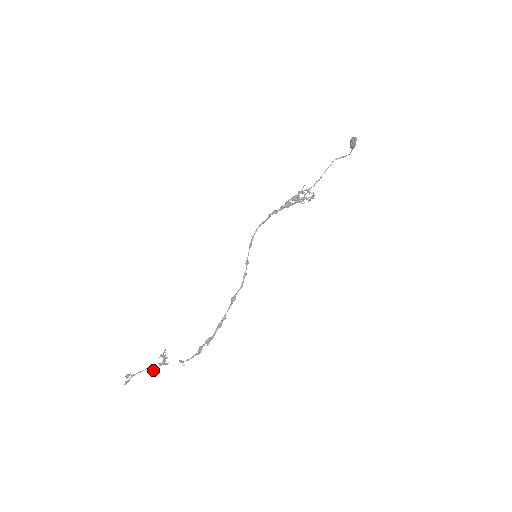
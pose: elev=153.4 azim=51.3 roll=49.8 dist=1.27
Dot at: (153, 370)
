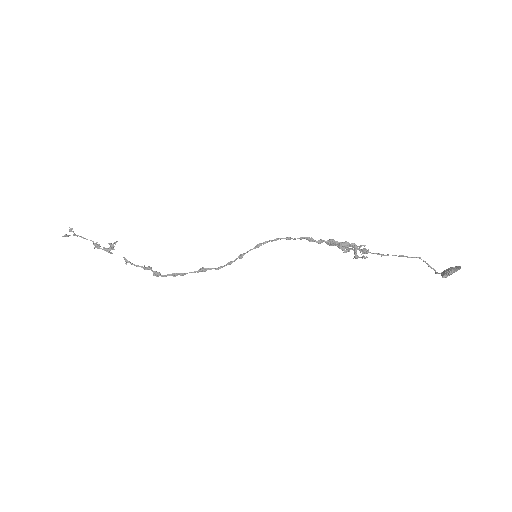
Dot at: occluded
